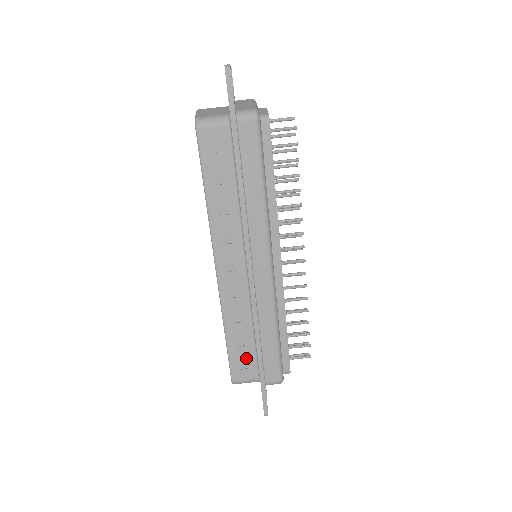
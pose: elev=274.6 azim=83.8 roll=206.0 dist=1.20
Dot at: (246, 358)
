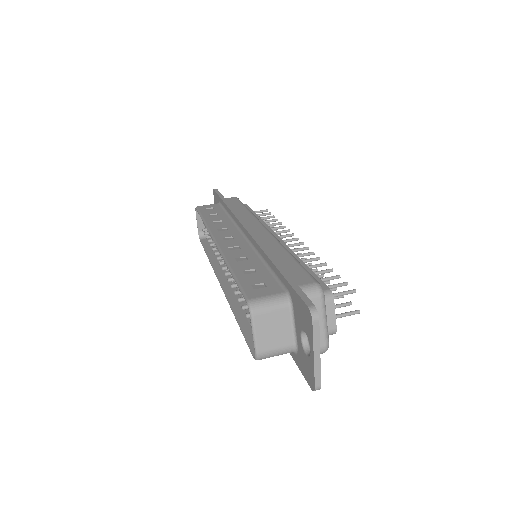
Dot at: (261, 280)
